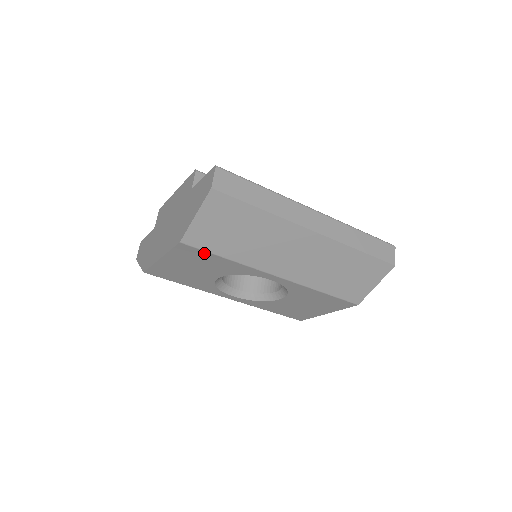
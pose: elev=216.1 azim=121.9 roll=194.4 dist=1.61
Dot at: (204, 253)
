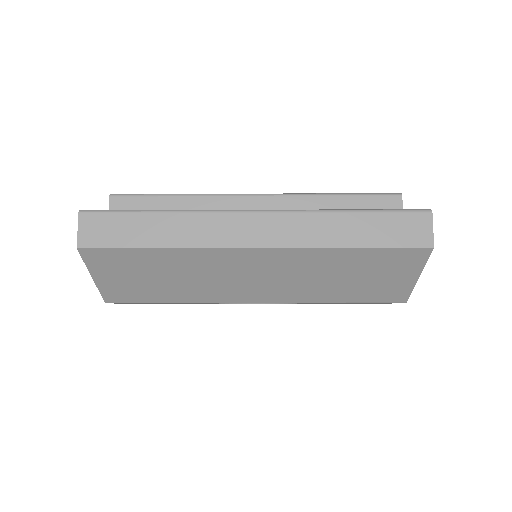
Dot at: occluded
